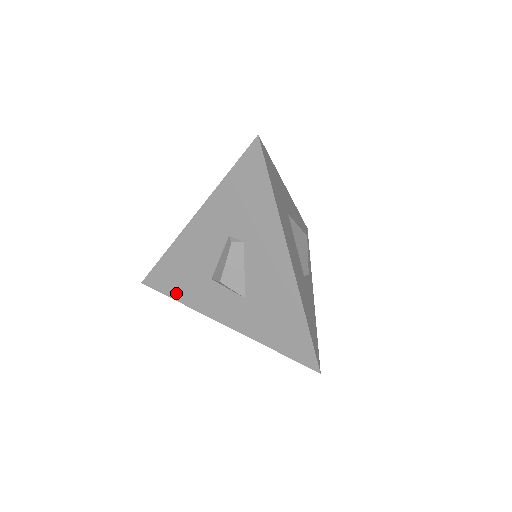
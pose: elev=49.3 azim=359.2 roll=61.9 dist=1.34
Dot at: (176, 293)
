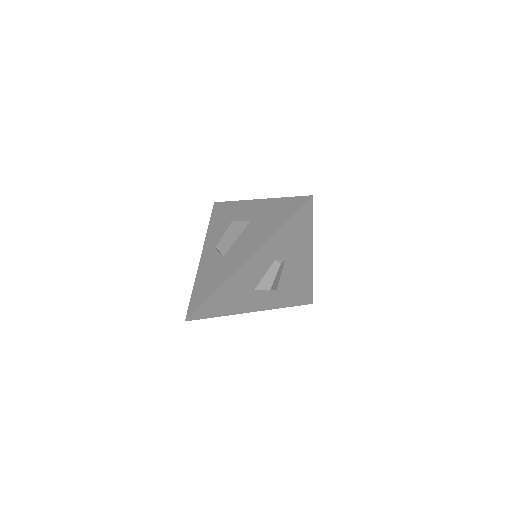
Dot at: (220, 312)
